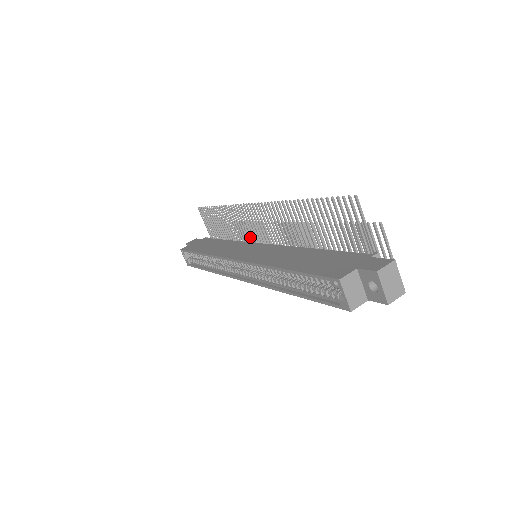
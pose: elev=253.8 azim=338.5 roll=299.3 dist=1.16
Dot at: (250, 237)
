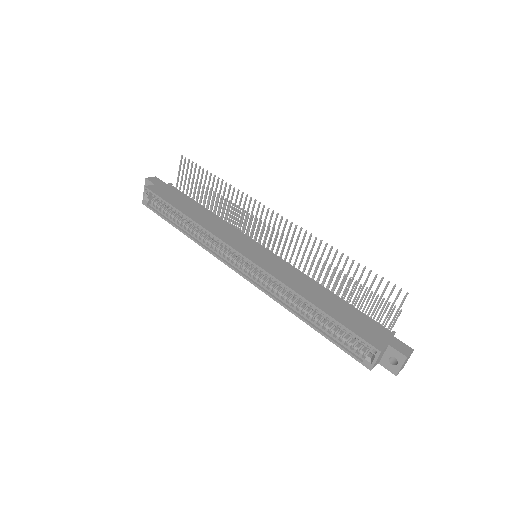
Dot at: occluded
